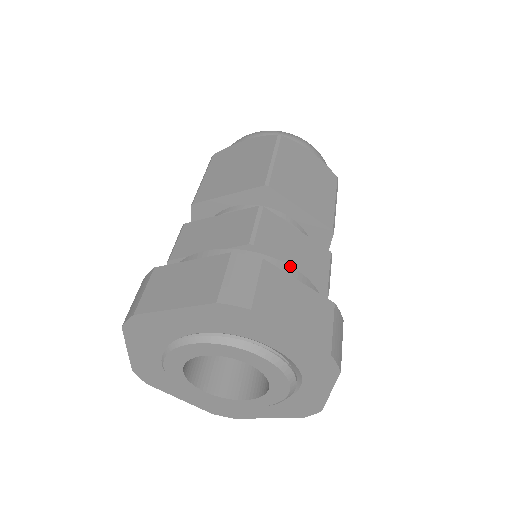
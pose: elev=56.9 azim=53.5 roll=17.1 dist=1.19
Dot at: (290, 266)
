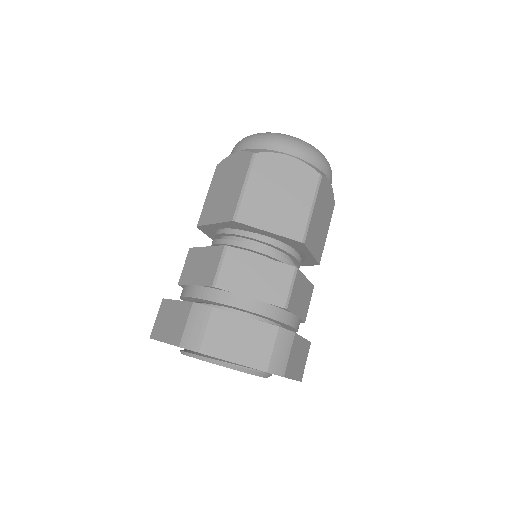
Dot at: (247, 297)
